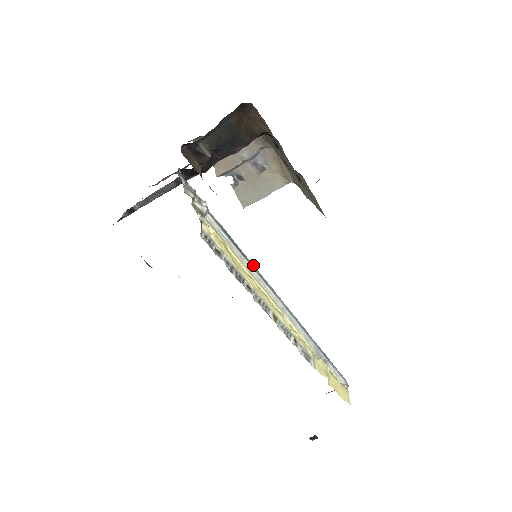
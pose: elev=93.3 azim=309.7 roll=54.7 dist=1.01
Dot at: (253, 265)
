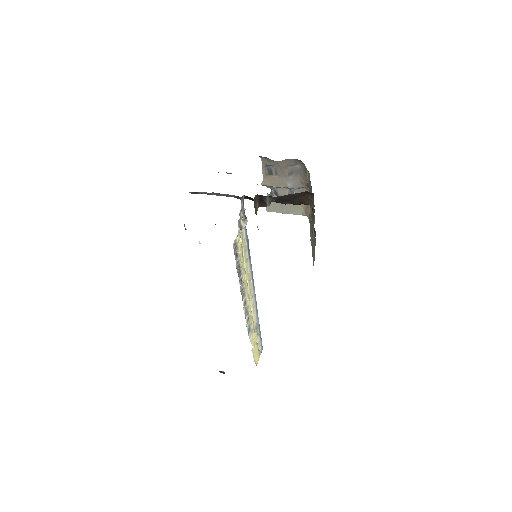
Dot at: (251, 265)
